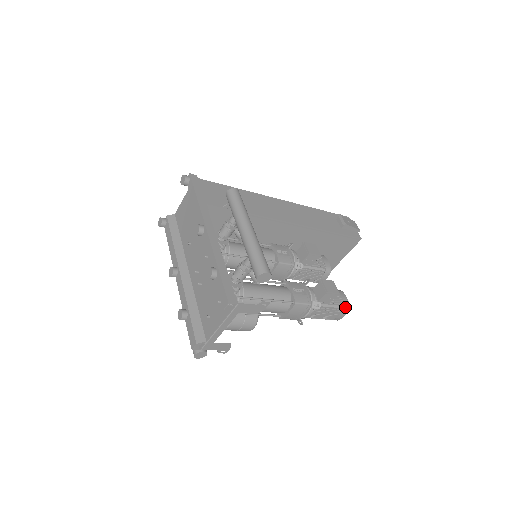
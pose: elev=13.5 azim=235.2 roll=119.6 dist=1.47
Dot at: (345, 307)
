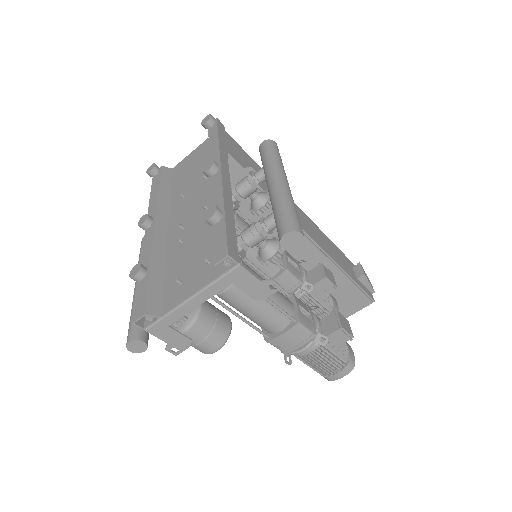
Dot at: (350, 363)
